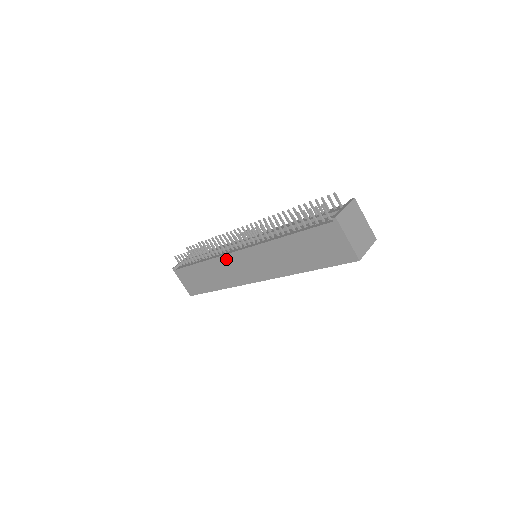
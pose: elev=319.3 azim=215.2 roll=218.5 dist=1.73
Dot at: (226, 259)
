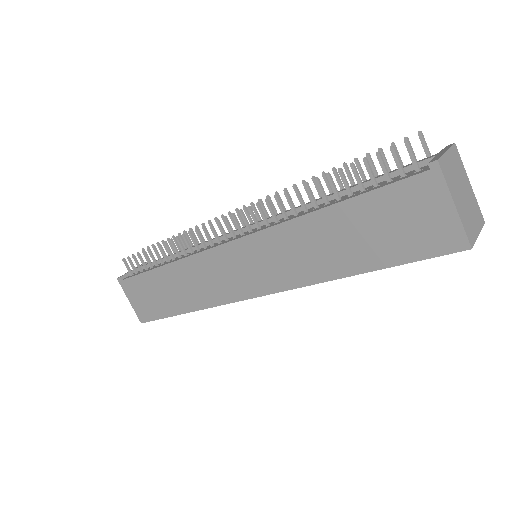
Dot at: (207, 258)
